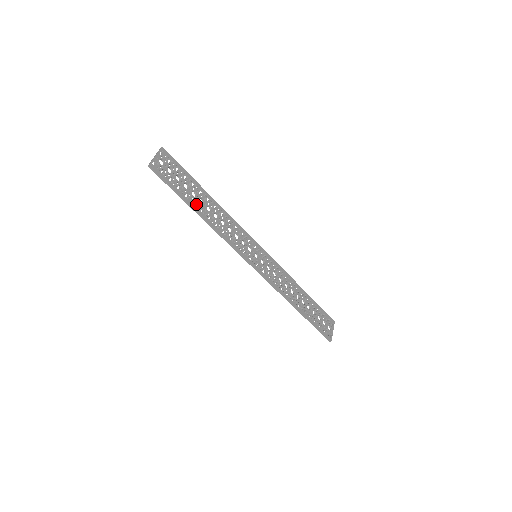
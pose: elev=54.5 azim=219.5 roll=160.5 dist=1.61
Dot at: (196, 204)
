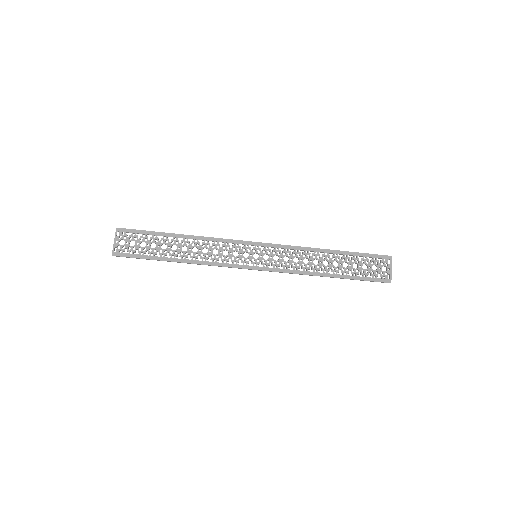
Dot at: (170, 255)
